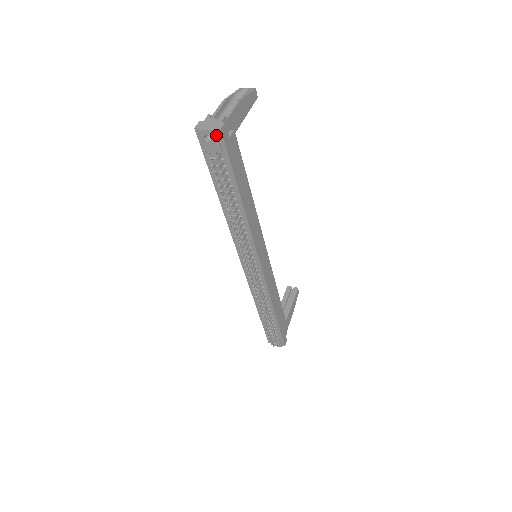
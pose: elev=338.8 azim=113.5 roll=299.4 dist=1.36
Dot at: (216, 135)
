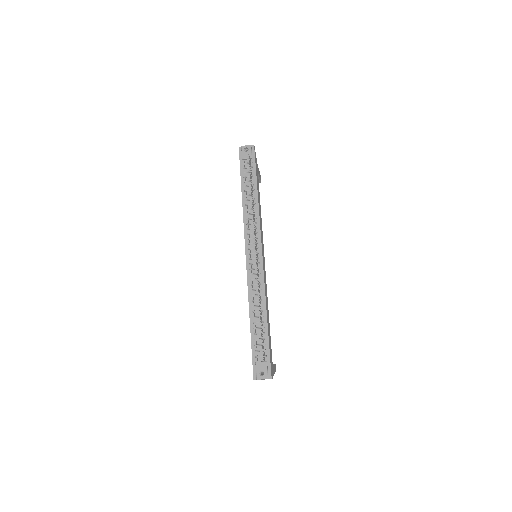
Dot at: (251, 147)
